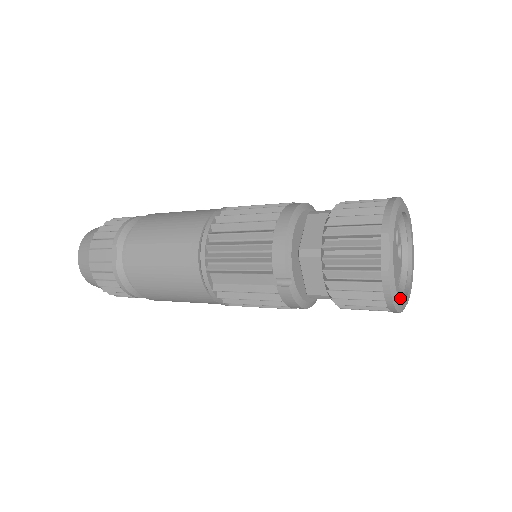
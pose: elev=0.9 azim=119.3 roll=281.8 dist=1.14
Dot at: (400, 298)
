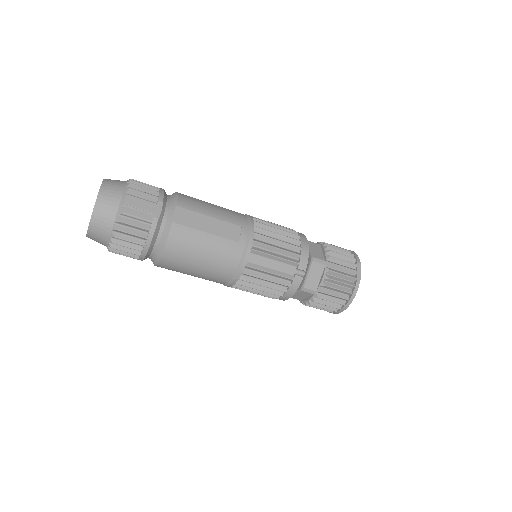
Dot at: occluded
